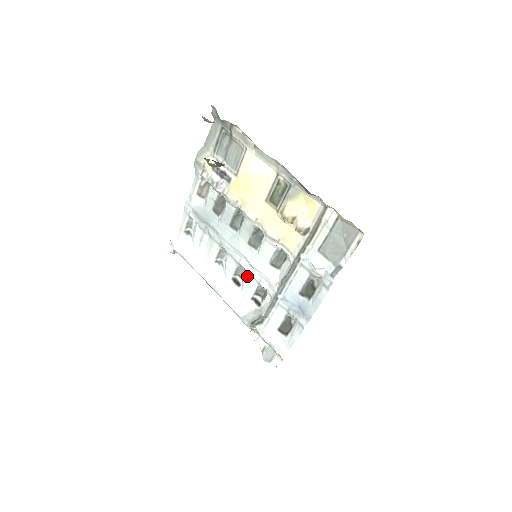
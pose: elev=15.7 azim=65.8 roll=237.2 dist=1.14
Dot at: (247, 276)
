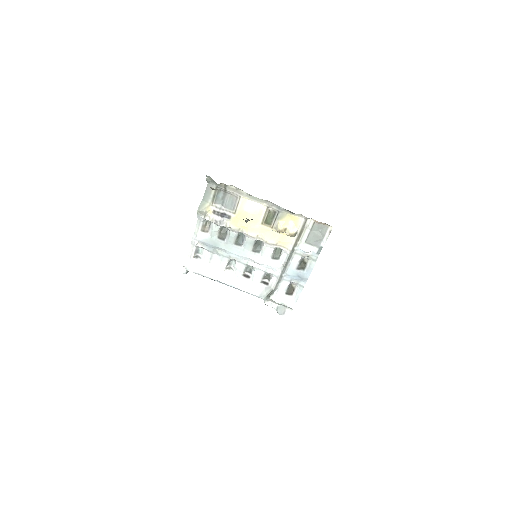
Dot at: (255, 270)
